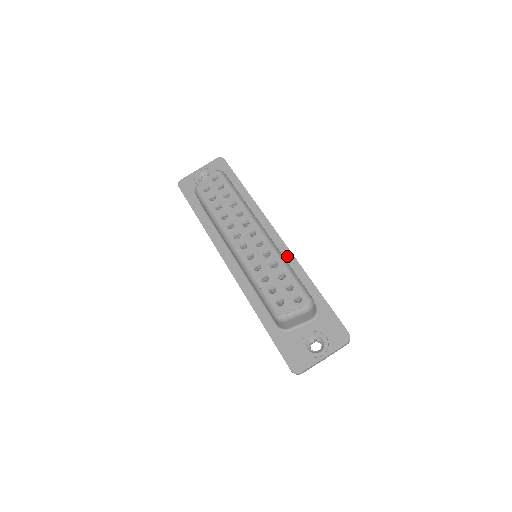
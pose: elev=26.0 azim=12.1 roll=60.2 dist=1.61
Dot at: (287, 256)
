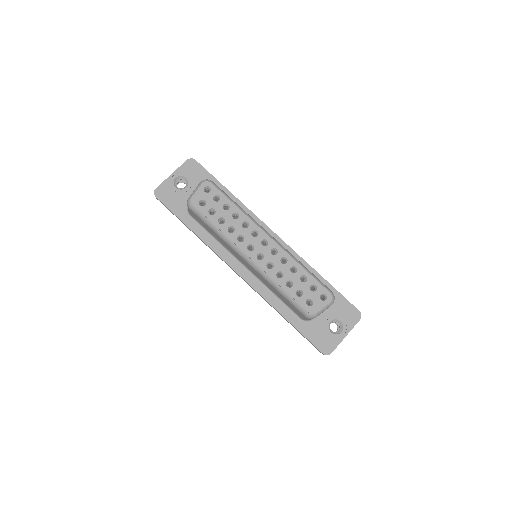
Dot at: occluded
